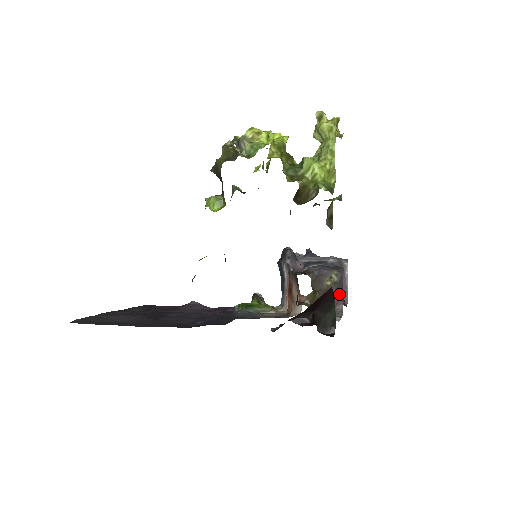
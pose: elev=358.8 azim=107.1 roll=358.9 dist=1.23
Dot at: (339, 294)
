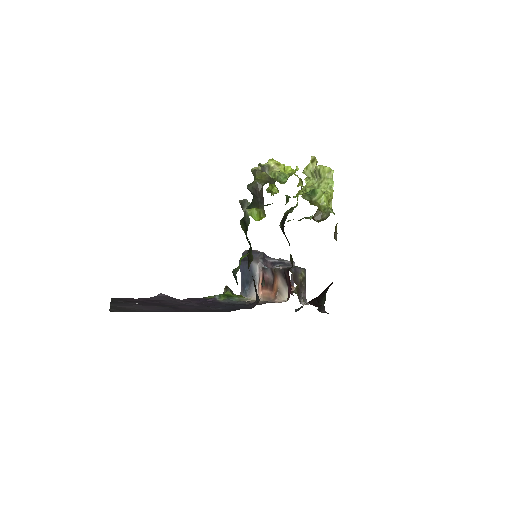
Dot at: (305, 286)
